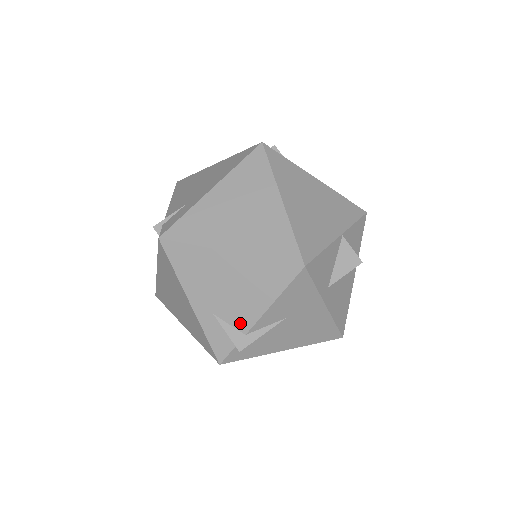
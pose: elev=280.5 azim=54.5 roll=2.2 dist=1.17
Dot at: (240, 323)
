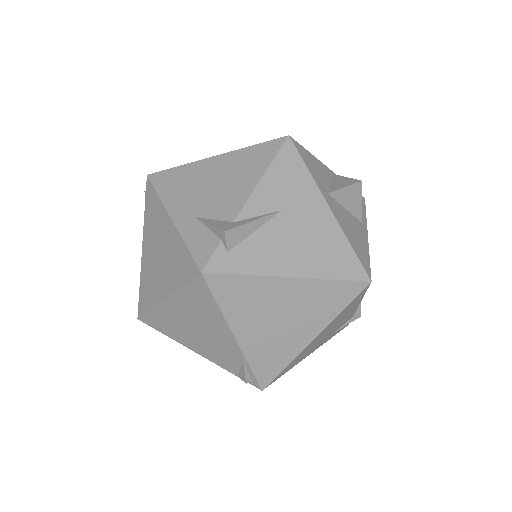
Dot at: (226, 213)
